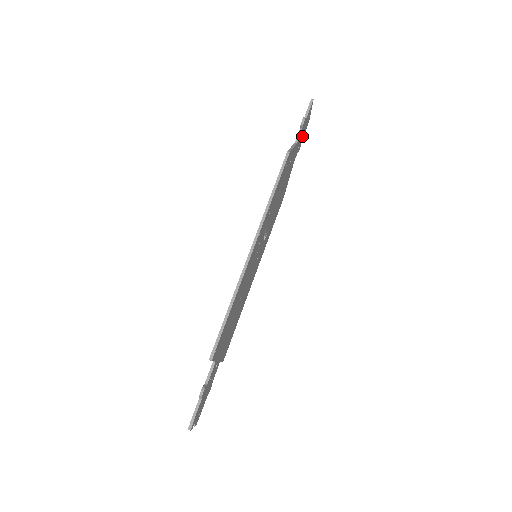
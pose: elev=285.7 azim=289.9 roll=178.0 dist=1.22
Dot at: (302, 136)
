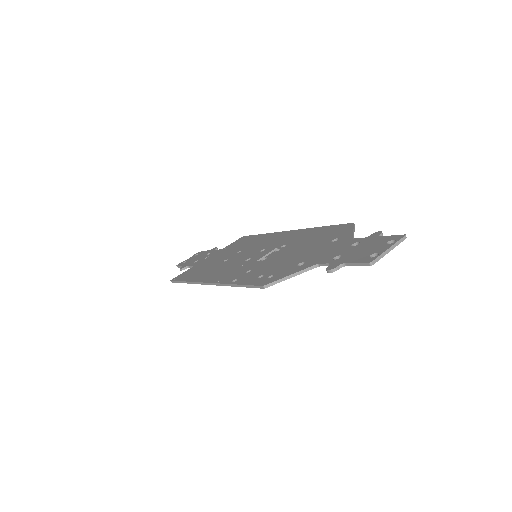
Dot at: (367, 246)
